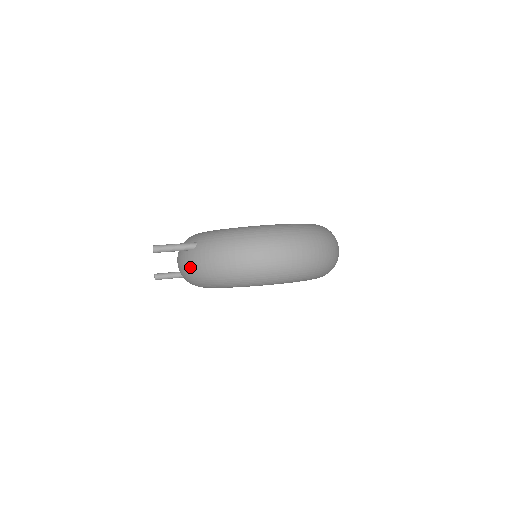
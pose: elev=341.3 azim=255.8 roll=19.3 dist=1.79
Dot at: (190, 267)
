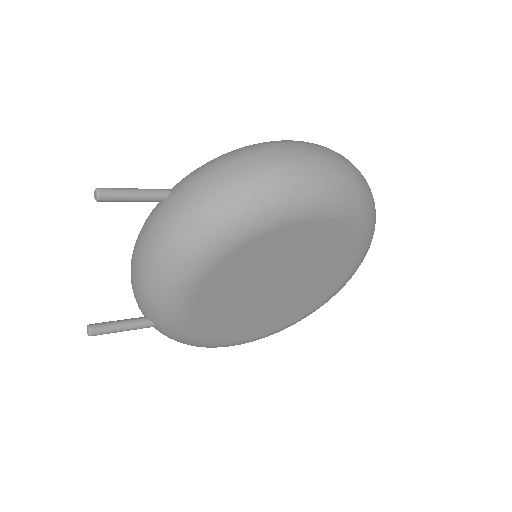
Dot at: (167, 222)
